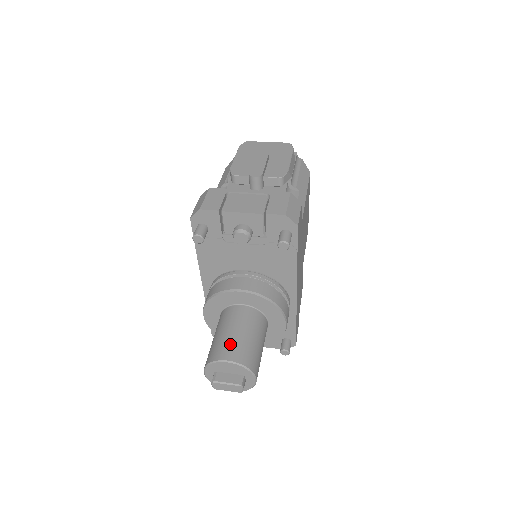
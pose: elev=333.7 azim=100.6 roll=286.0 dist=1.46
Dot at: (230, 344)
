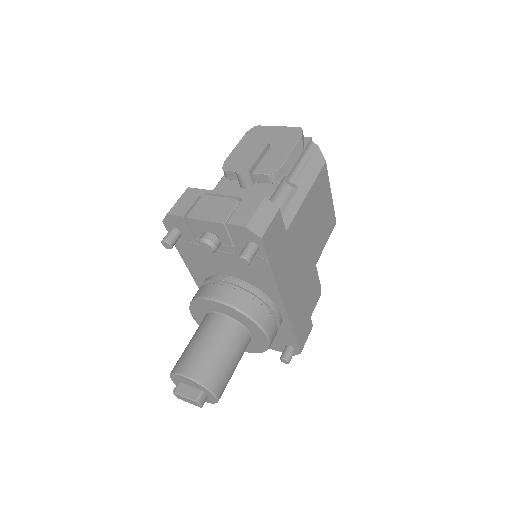
Dot at: (192, 357)
